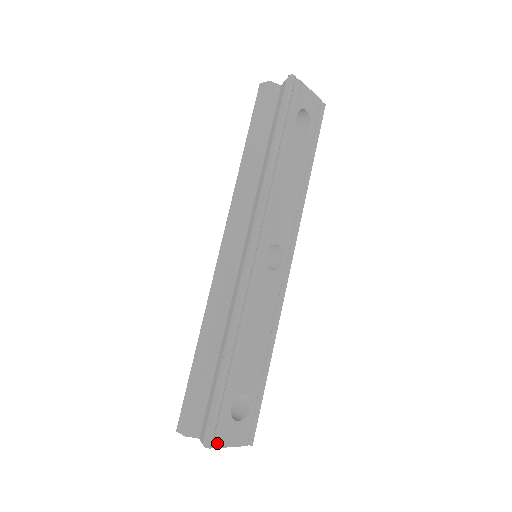
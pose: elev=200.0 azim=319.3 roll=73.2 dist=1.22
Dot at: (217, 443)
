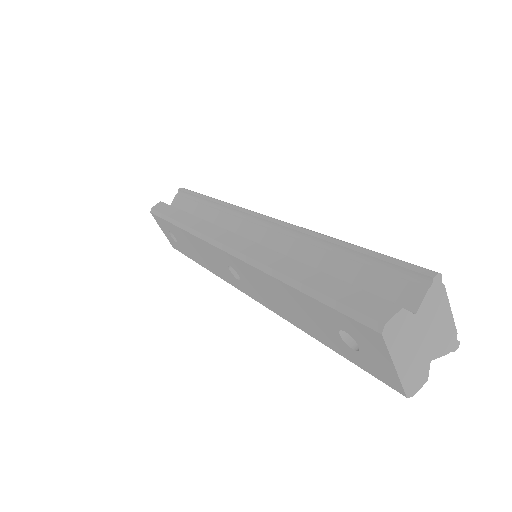
Dot at: (437, 282)
